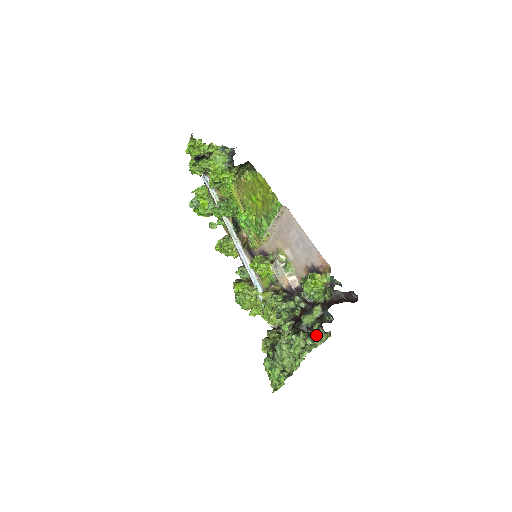
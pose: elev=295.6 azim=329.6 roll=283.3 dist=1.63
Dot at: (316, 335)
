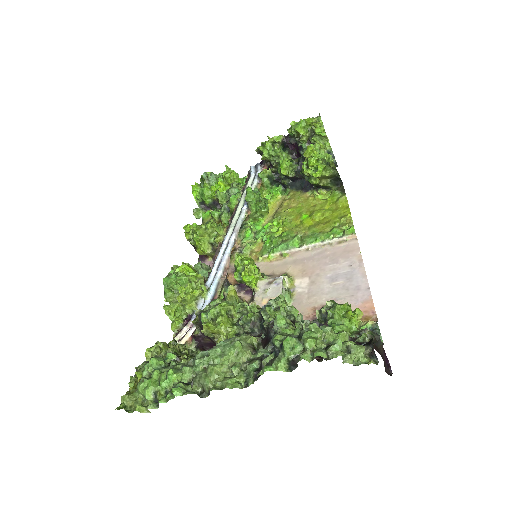
Dot at: (358, 345)
